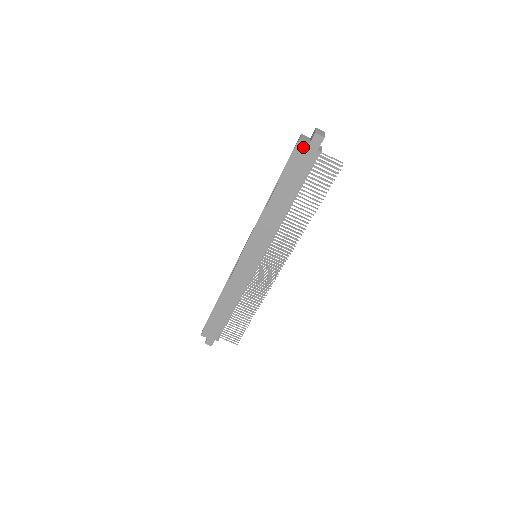
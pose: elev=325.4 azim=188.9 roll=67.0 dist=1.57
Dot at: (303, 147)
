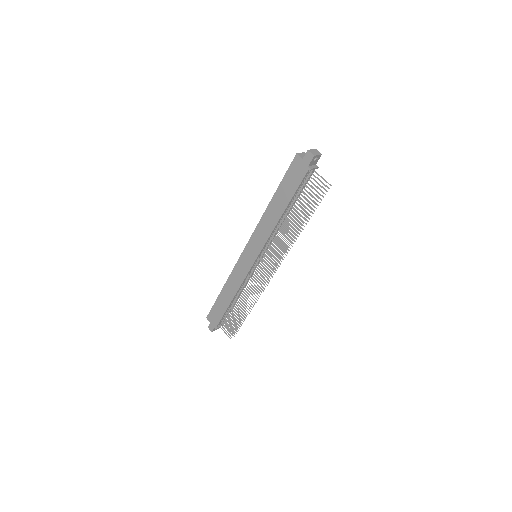
Dot at: (298, 161)
